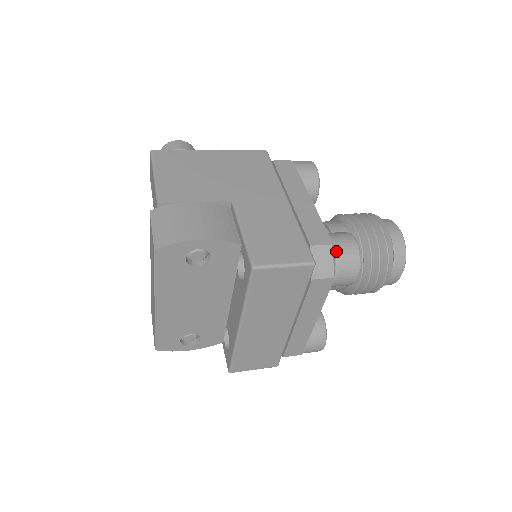
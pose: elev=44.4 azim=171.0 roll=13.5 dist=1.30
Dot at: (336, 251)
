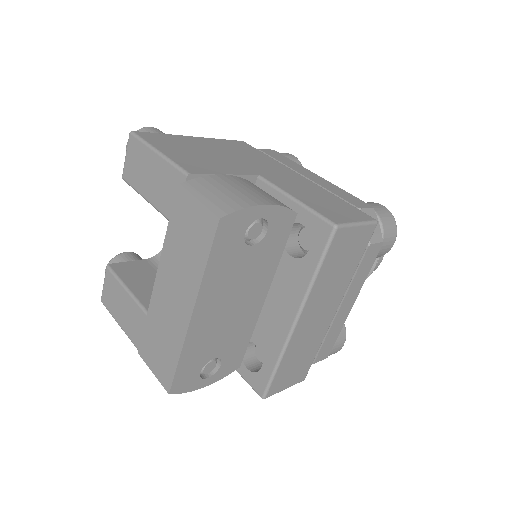
Dot at: (378, 214)
